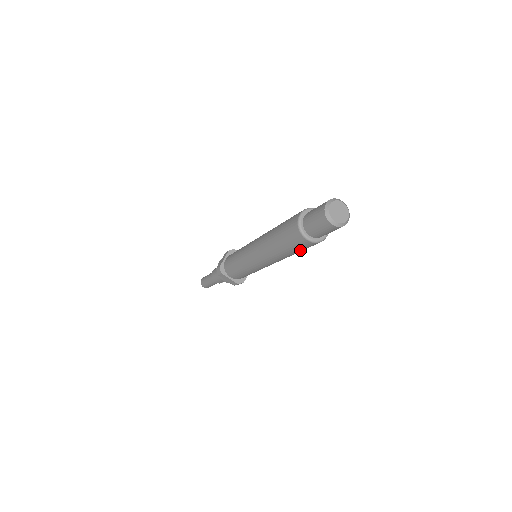
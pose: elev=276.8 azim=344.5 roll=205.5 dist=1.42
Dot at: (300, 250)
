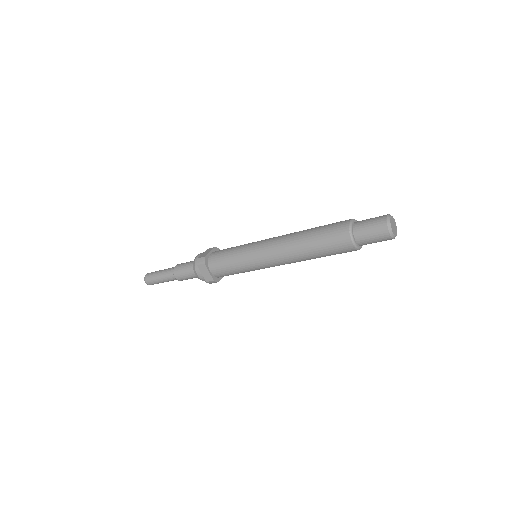
Dot at: (330, 253)
